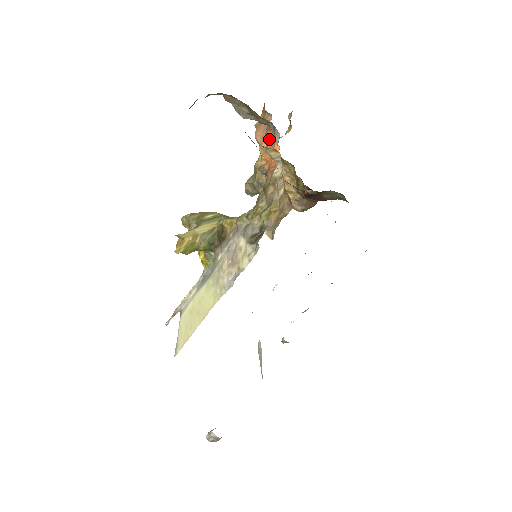
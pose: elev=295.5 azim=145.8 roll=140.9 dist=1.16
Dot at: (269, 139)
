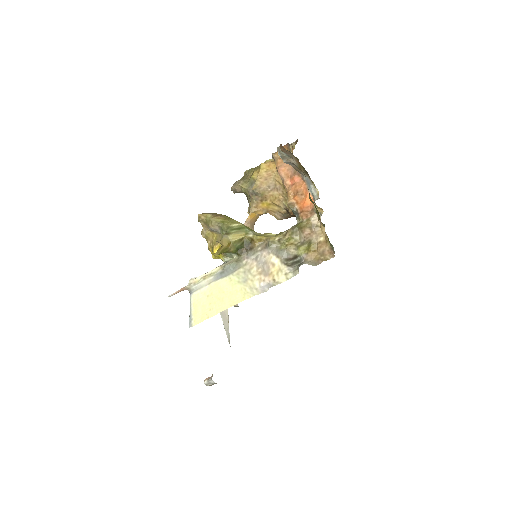
Dot at: (297, 182)
